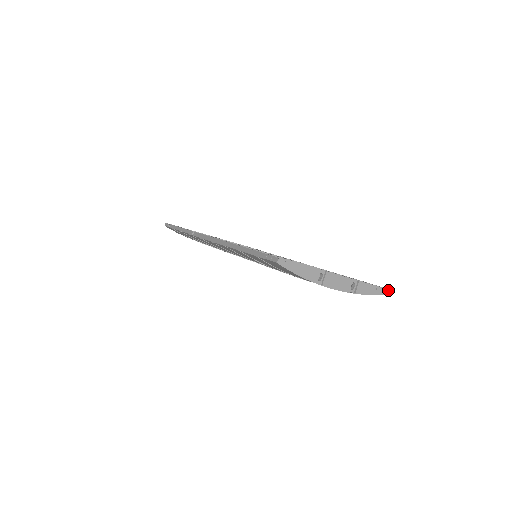
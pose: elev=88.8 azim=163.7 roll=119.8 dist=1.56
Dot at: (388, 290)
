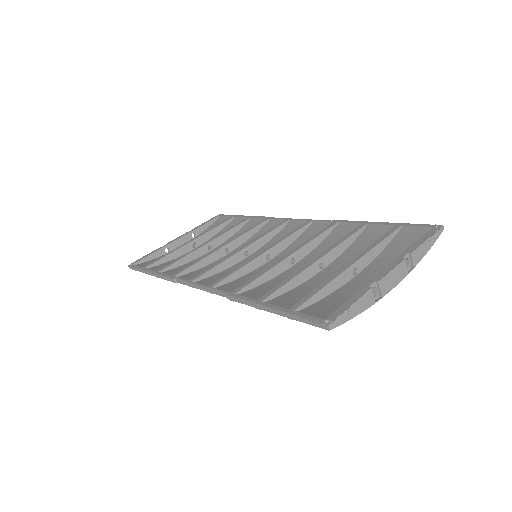
Dot at: (439, 230)
